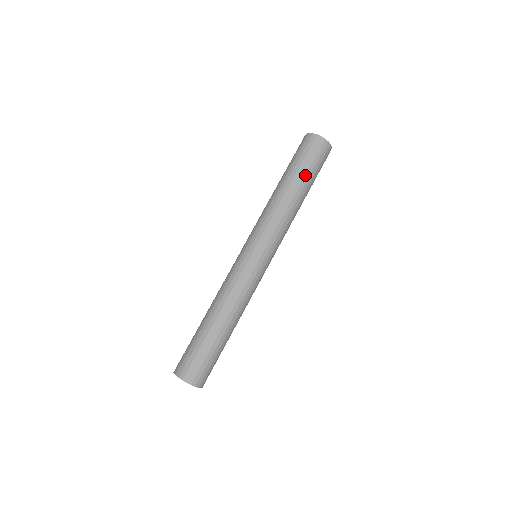
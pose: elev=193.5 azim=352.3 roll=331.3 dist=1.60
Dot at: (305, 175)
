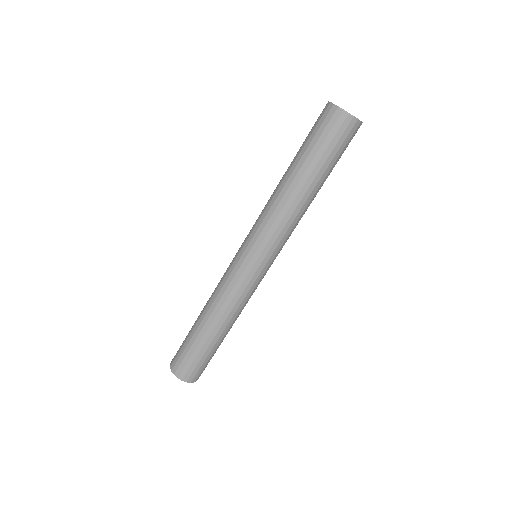
Dot at: (321, 168)
